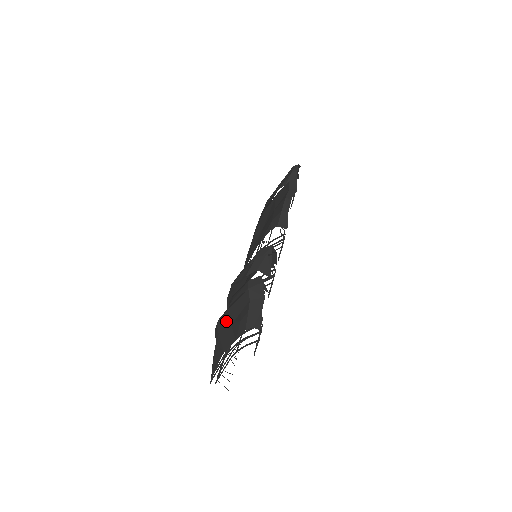
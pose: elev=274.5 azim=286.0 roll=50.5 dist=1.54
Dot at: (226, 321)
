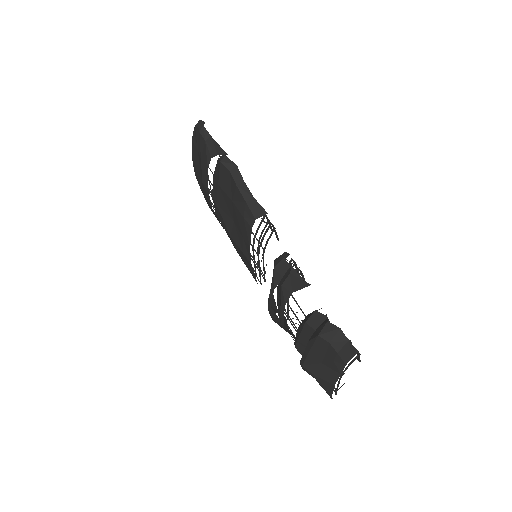
Dot at: (313, 363)
